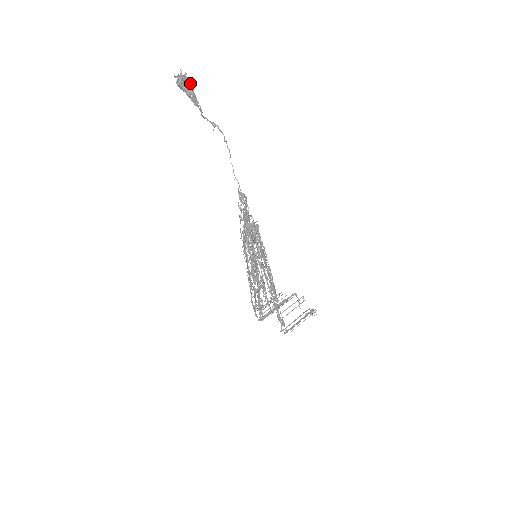
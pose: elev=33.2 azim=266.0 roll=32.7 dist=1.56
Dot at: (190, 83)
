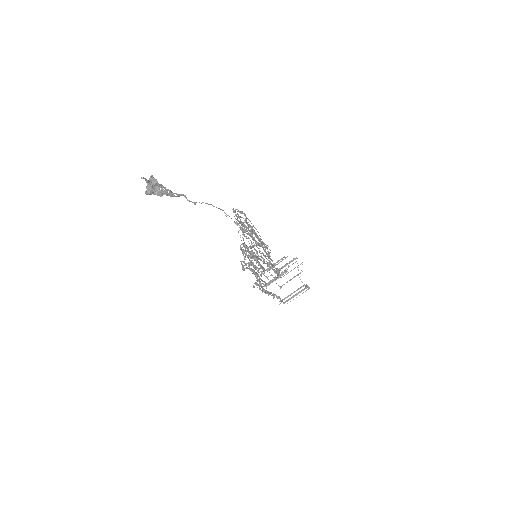
Dot at: (160, 184)
